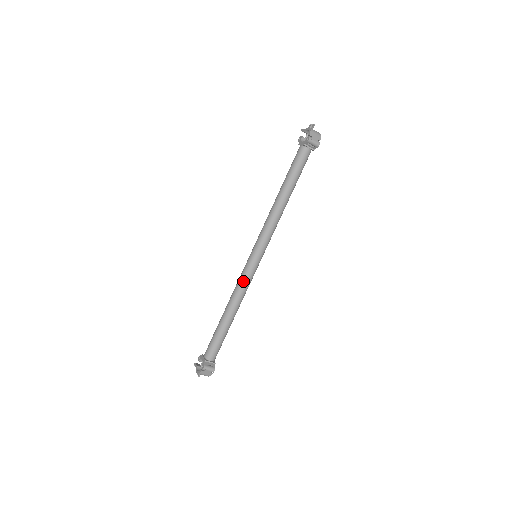
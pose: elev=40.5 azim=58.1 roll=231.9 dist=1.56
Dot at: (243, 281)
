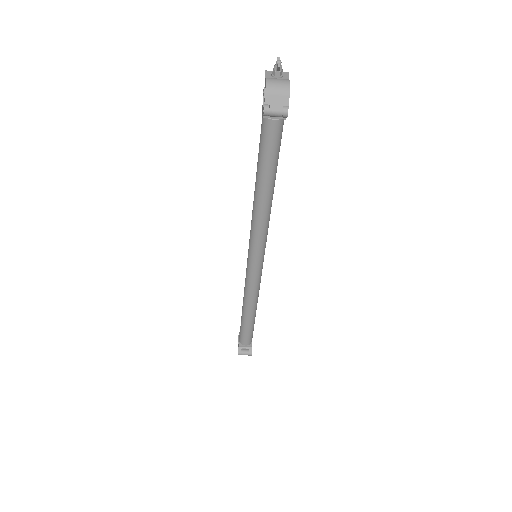
Dot at: (248, 284)
